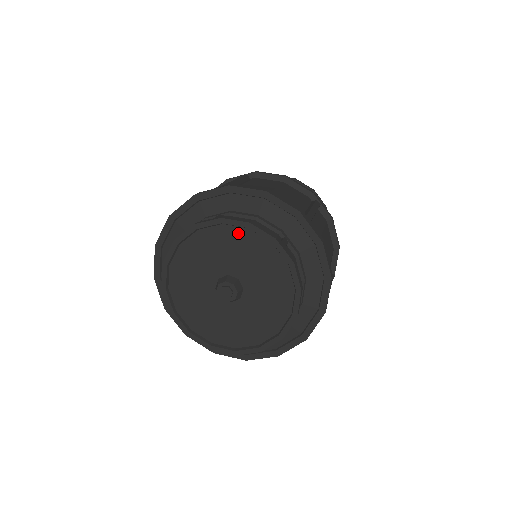
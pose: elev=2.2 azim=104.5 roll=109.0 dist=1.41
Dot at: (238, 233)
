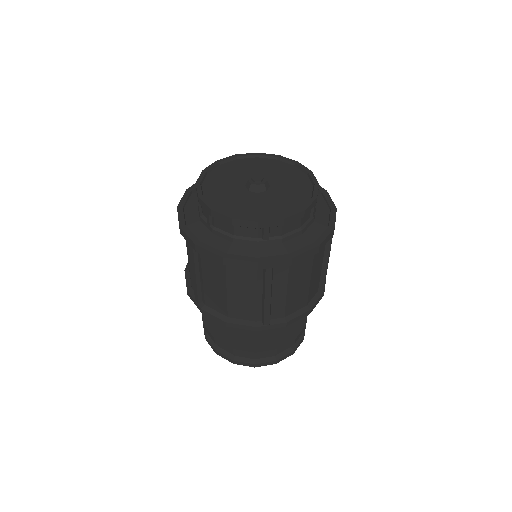
Dot at: (268, 161)
